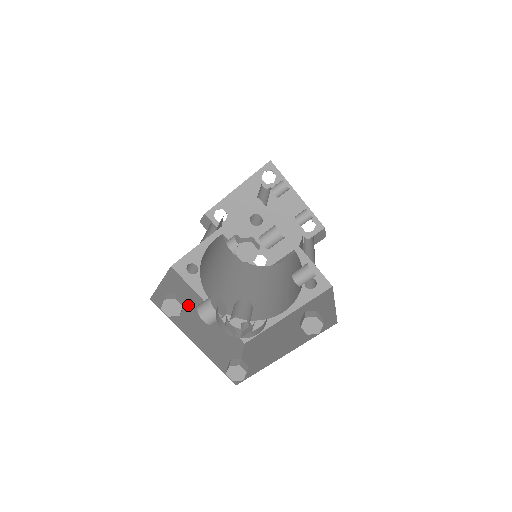
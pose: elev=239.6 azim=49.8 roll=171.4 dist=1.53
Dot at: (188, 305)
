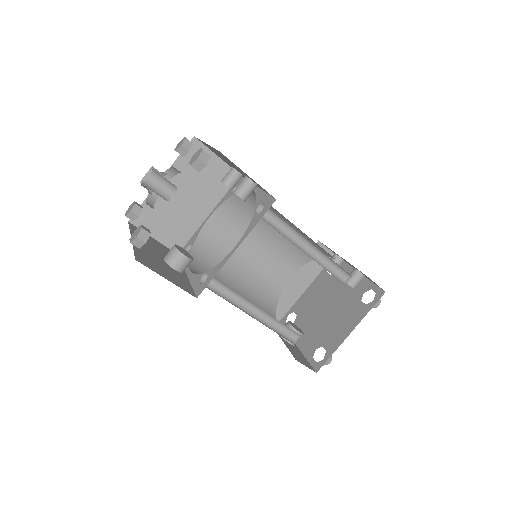
Dot at: (161, 252)
